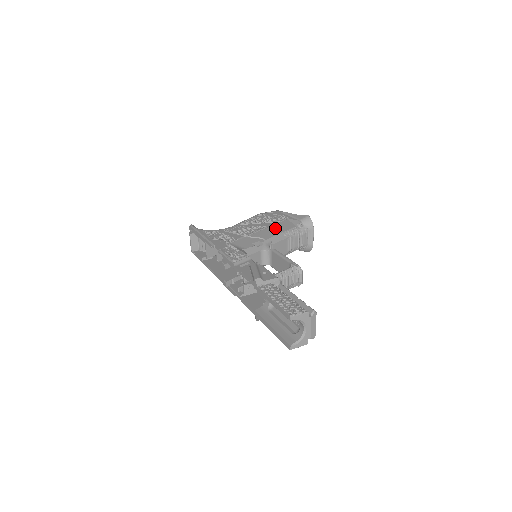
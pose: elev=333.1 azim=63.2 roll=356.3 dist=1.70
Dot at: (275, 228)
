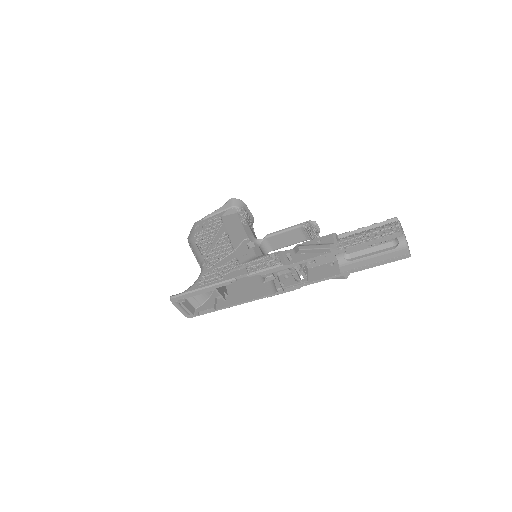
Dot at: (232, 228)
